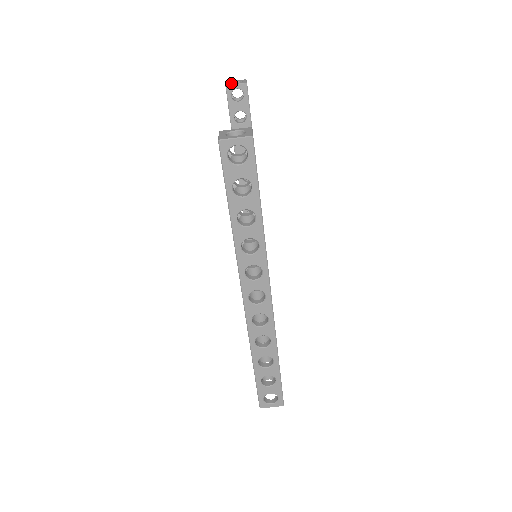
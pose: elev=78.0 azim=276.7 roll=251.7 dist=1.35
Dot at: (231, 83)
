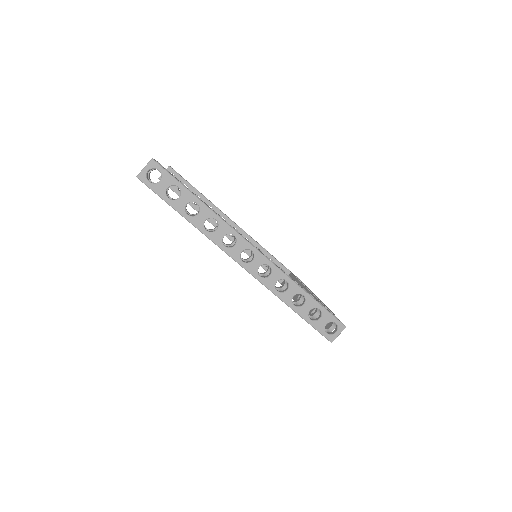
Dot at: occluded
